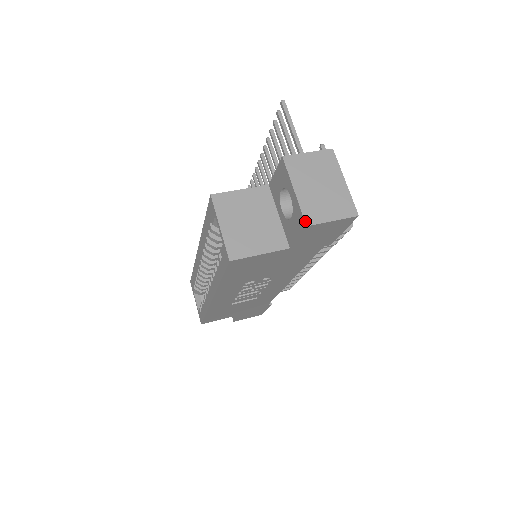
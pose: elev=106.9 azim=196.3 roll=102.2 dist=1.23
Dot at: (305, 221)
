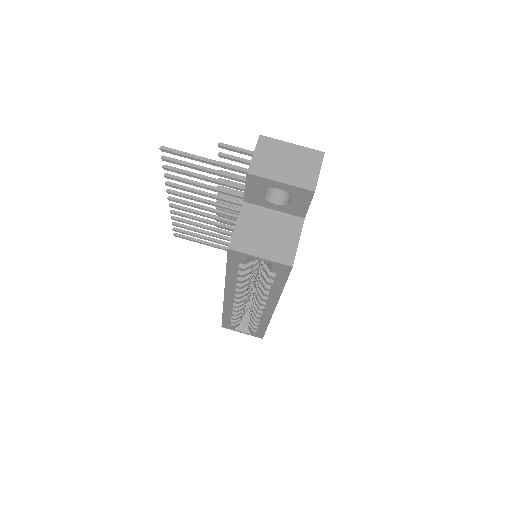
Dot at: (310, 190)
